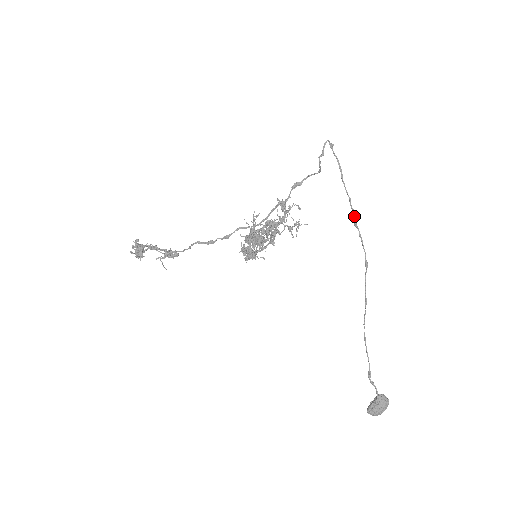
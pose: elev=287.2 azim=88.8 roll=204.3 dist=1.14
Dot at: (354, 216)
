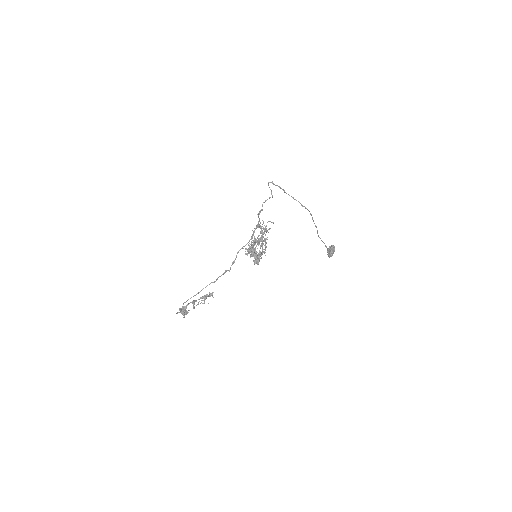
Dot at: occluded
